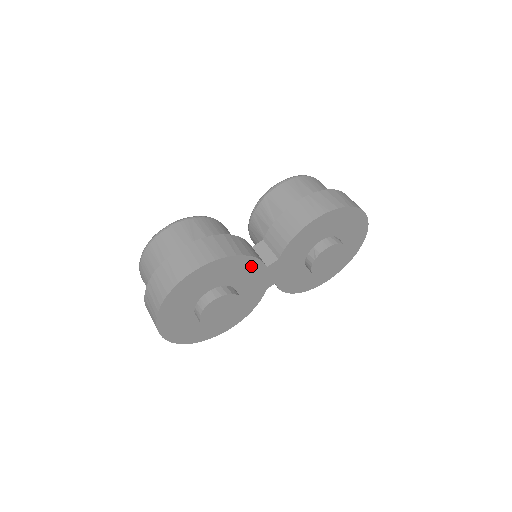
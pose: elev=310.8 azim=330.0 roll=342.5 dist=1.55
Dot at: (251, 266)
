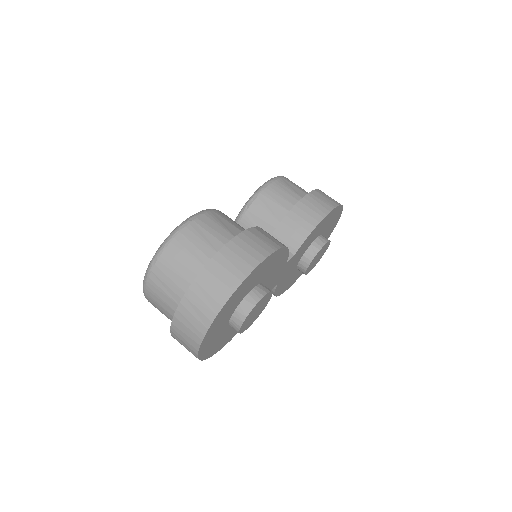
Dot at: (282, 261)
